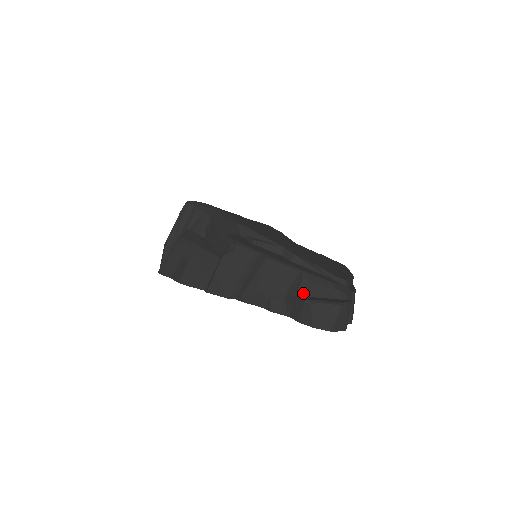
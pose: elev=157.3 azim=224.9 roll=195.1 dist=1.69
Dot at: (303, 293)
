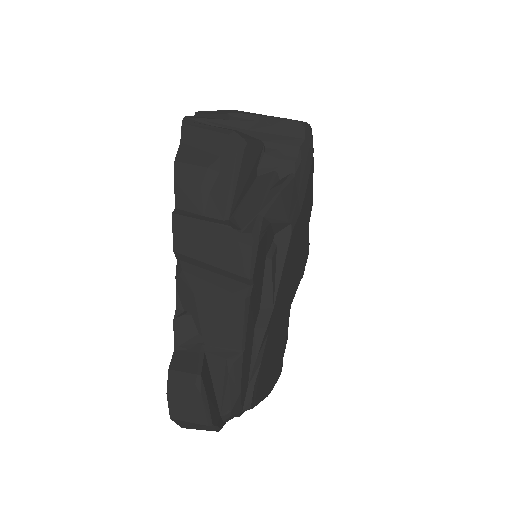
Dot at: (212, 363)
